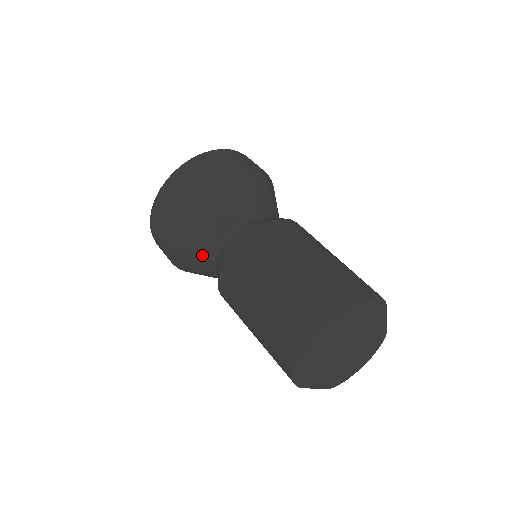
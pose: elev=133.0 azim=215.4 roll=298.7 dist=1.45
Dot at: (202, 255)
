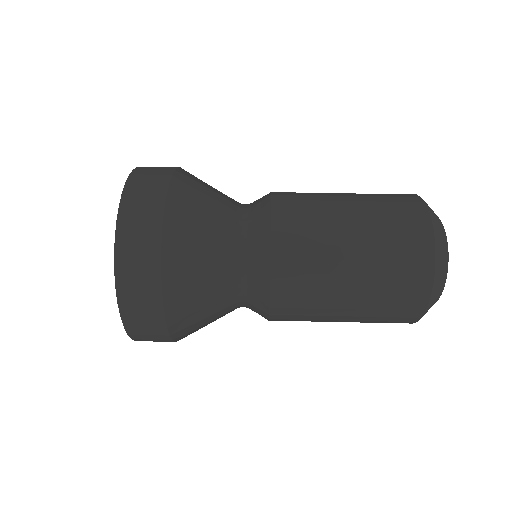
Dot at: (221, 238)
